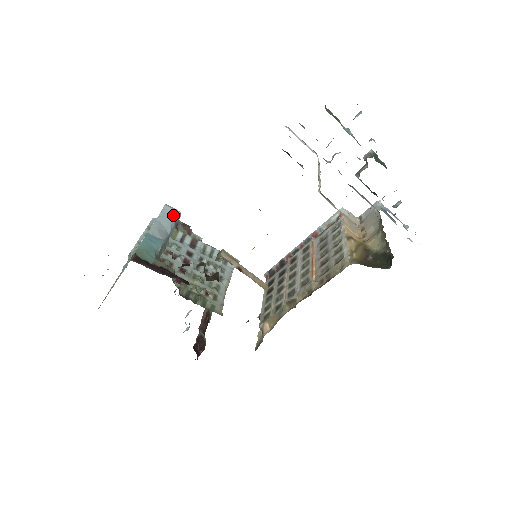
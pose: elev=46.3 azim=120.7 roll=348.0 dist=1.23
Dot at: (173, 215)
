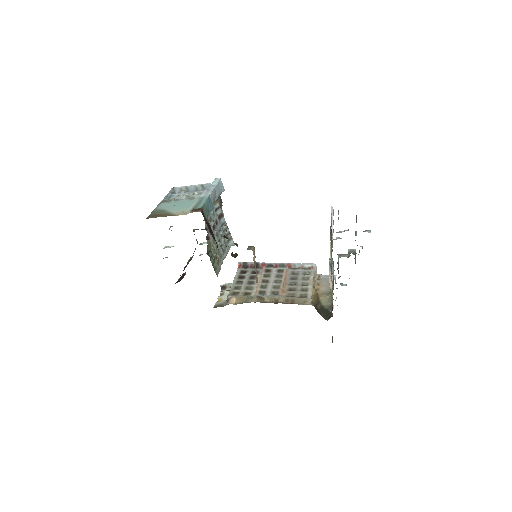
Dot at: (222, 190)
